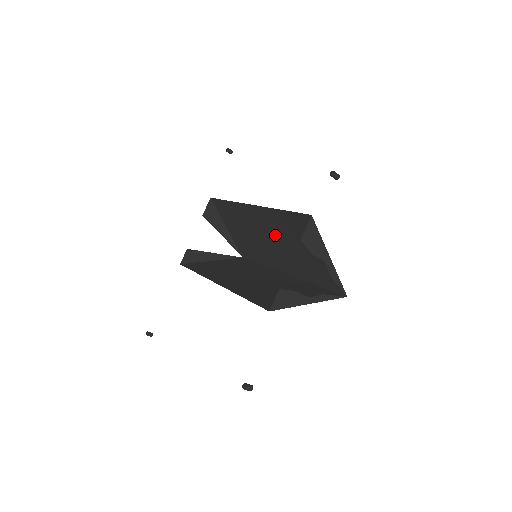
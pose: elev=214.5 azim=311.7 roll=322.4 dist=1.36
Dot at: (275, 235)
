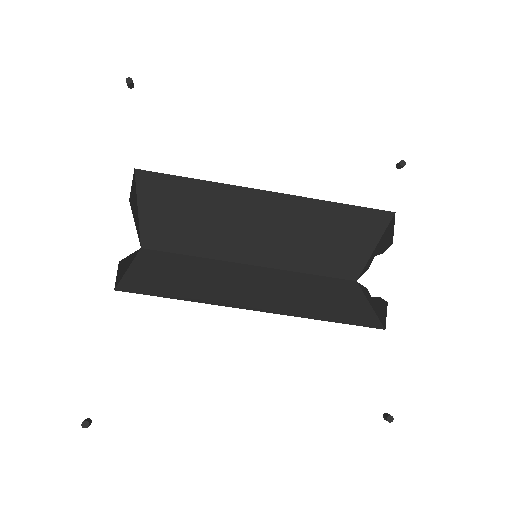
Dot at: (282, 226)
